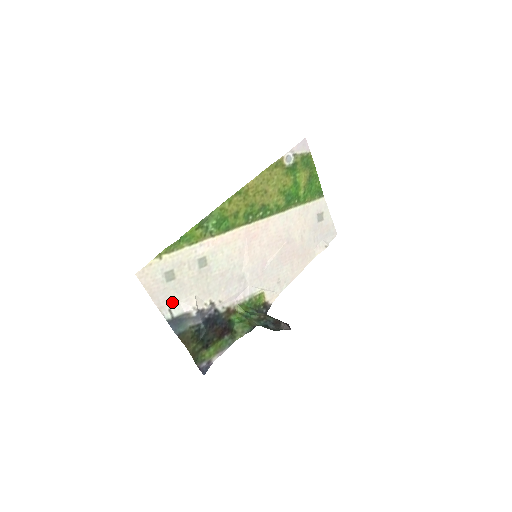
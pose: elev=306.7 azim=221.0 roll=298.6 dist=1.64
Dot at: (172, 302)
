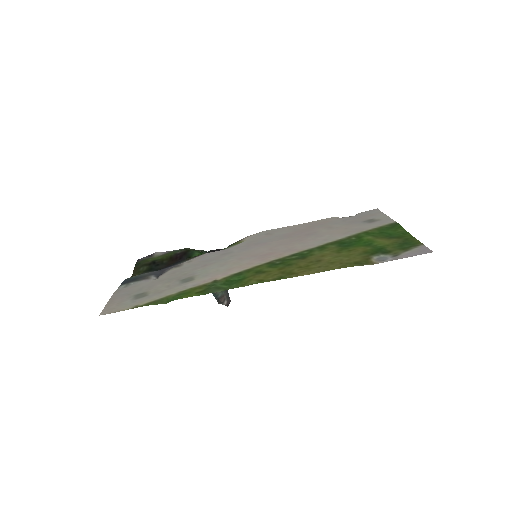
Dot at: (133, 287)
